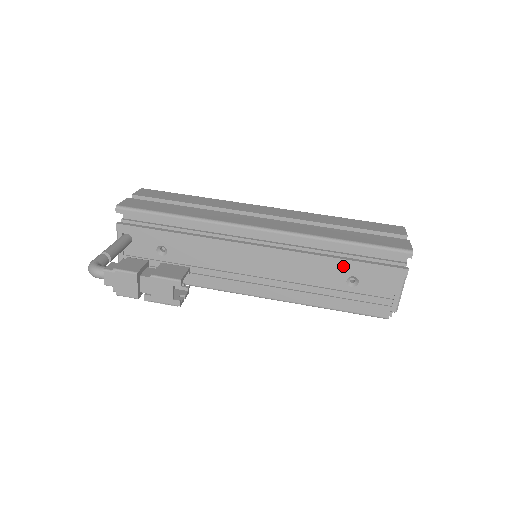
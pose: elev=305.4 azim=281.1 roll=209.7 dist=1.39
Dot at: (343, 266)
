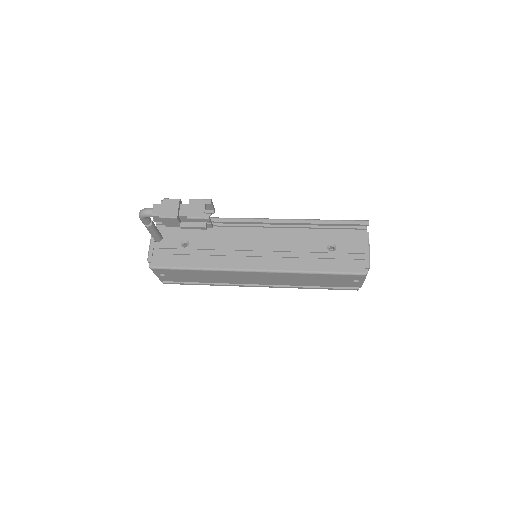
Dot at: (322, 237)
